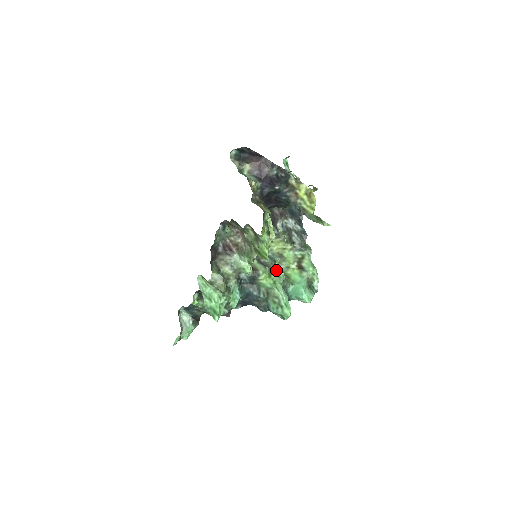
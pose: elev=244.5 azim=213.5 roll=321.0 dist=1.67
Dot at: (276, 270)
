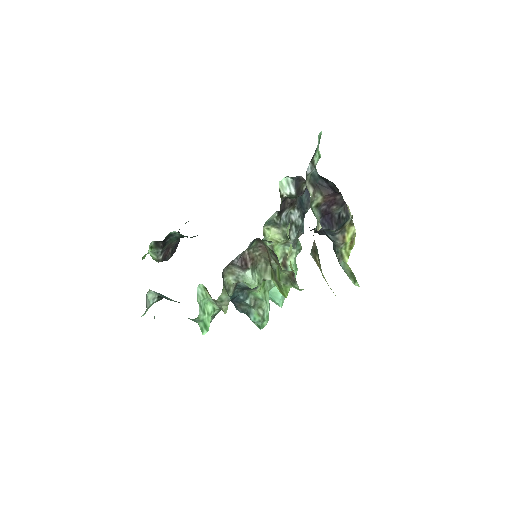
Dot at: occluded
